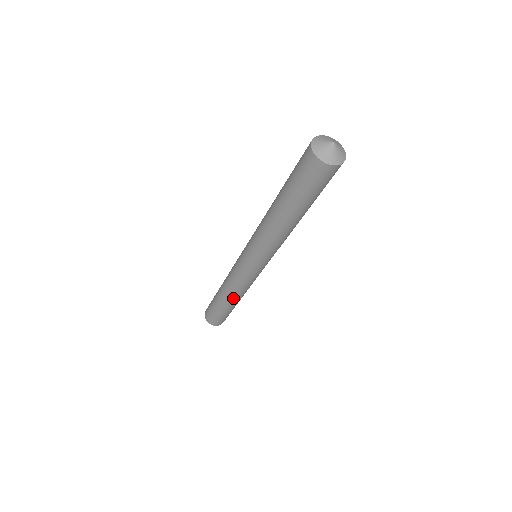
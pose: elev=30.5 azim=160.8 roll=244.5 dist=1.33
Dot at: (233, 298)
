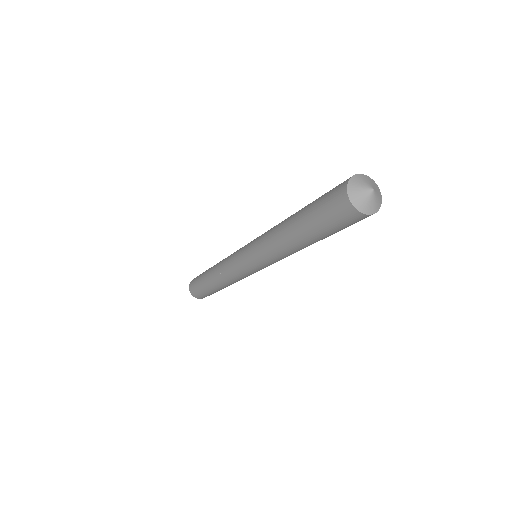
Dot at: (219, 282)
